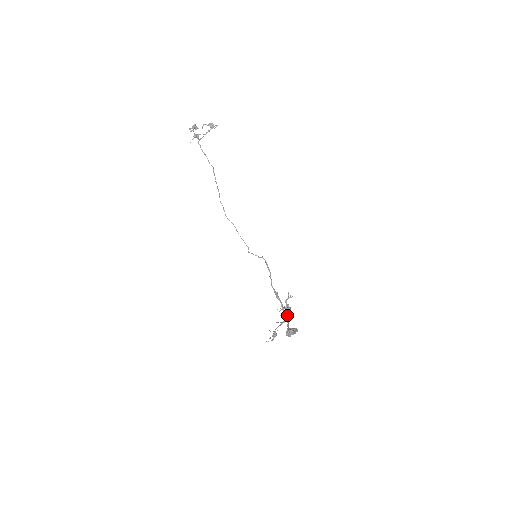
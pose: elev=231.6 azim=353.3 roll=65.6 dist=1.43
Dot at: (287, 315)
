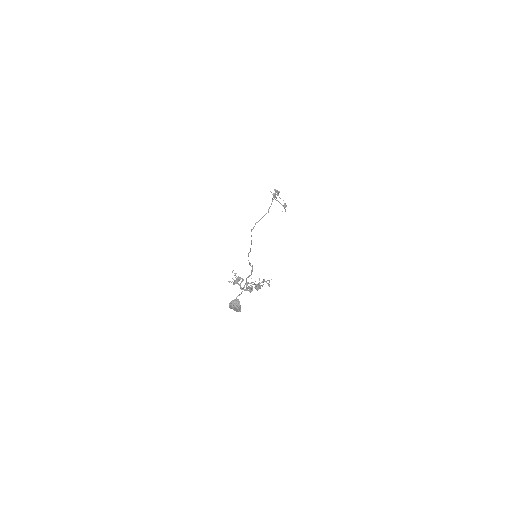
Dot at: occluded
